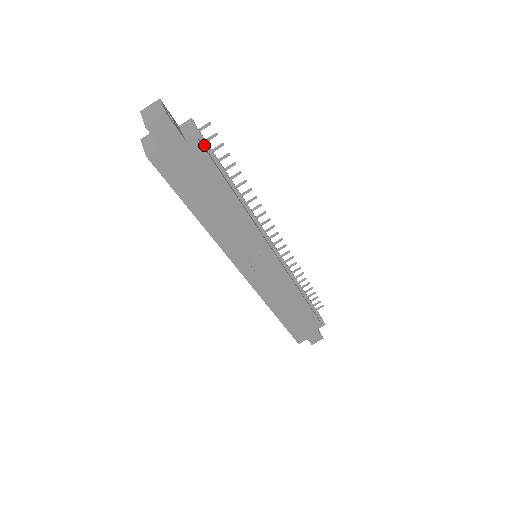
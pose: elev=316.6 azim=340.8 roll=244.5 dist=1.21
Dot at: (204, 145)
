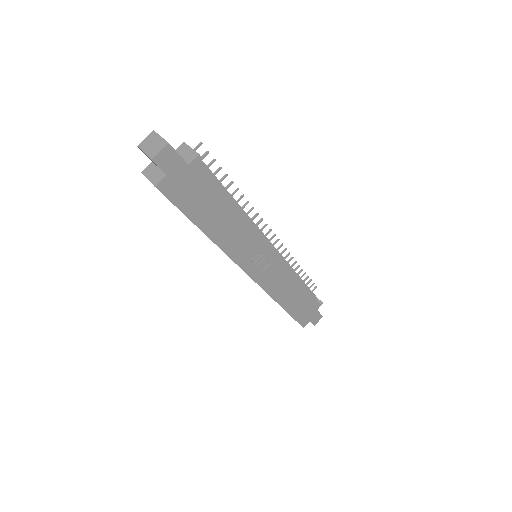
Dot at: occluded
